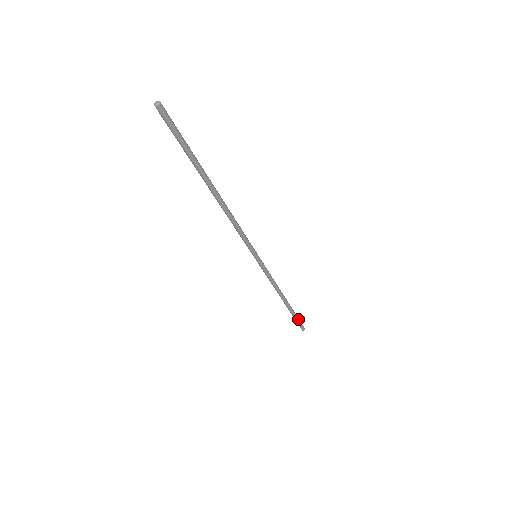
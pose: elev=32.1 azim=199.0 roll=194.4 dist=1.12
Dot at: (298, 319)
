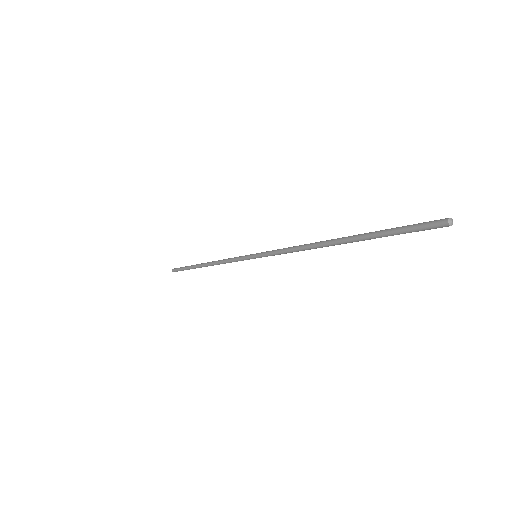
Dot at: occluded
